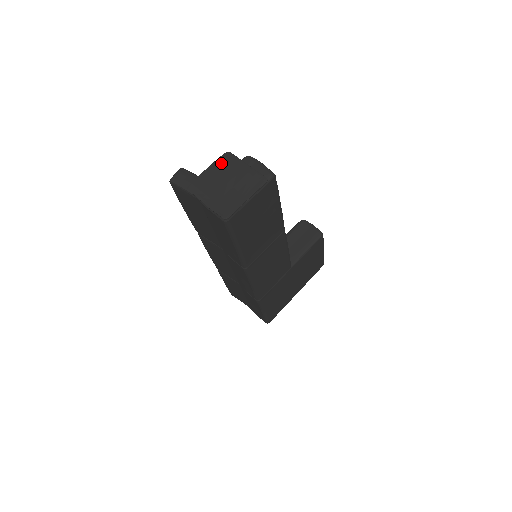
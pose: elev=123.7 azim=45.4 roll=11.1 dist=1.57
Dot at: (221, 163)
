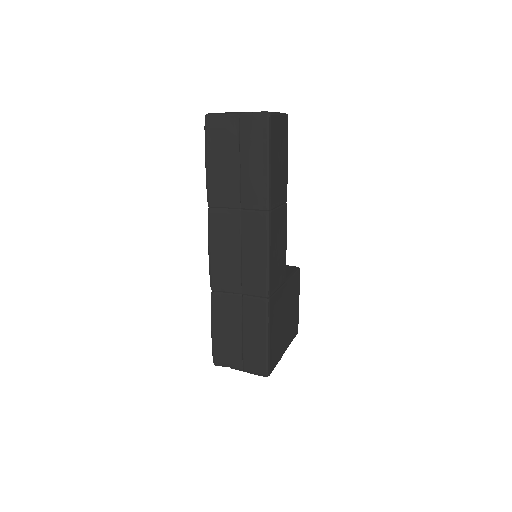
Dot at: occluded
